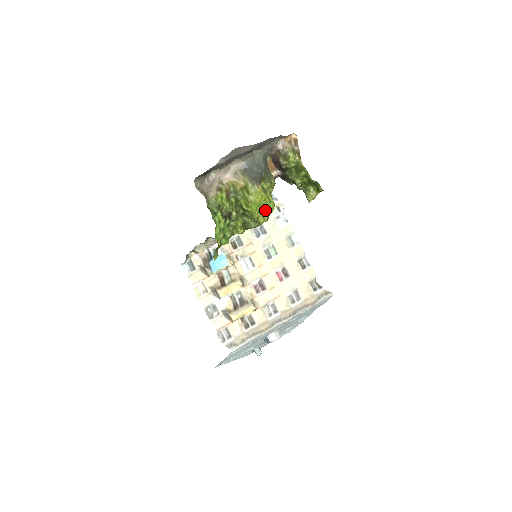
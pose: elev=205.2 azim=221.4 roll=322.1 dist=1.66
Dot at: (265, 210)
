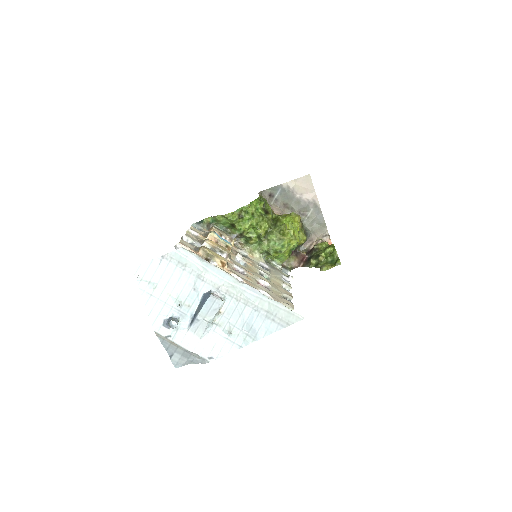
Dot at: (293, 230)
